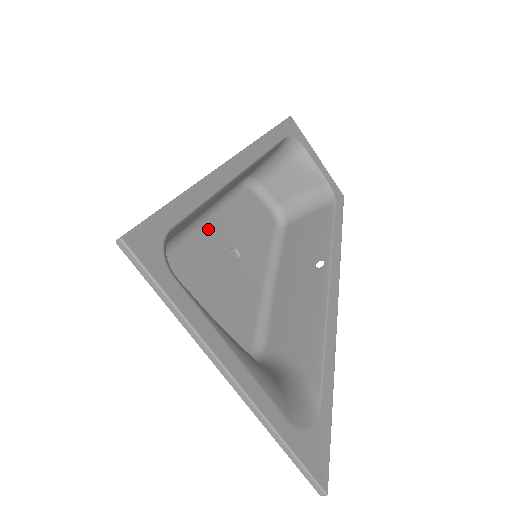
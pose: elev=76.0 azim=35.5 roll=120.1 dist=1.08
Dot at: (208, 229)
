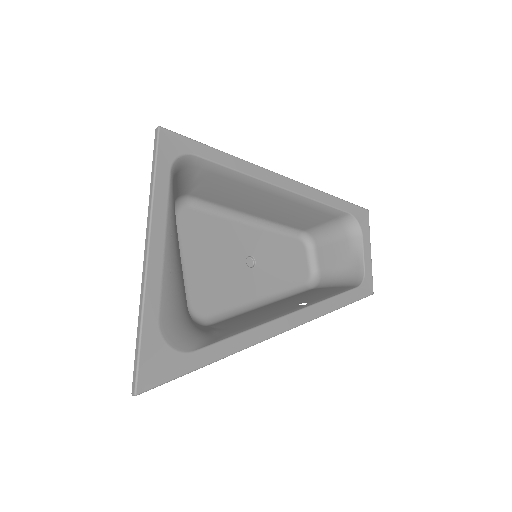
Dot at: (245, 230)
